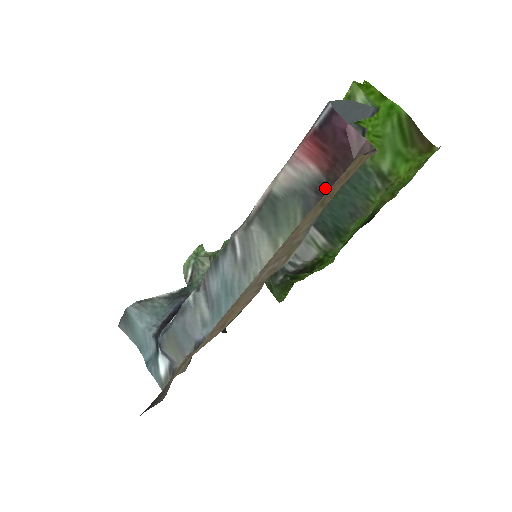
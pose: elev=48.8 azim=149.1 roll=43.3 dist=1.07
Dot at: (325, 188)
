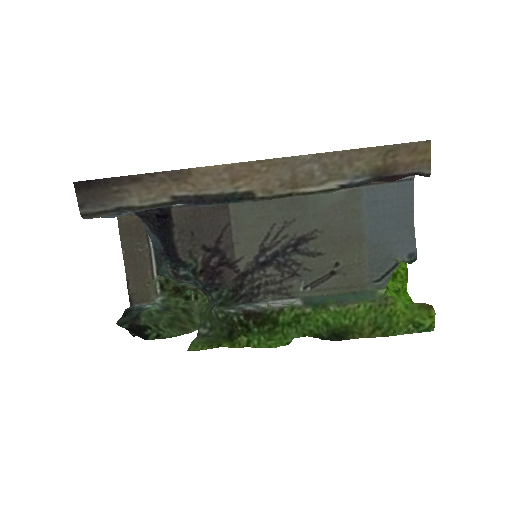
Dot at: (382, 181)
